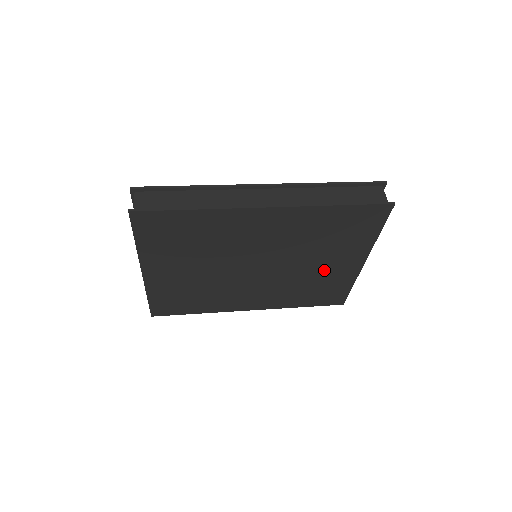
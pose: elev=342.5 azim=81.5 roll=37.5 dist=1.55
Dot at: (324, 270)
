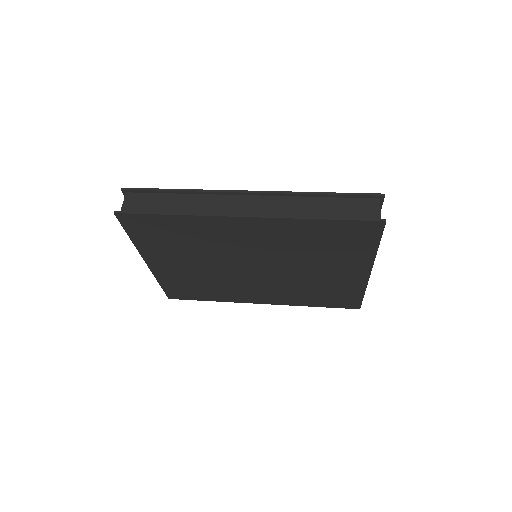
Dot at: (327, 276)
